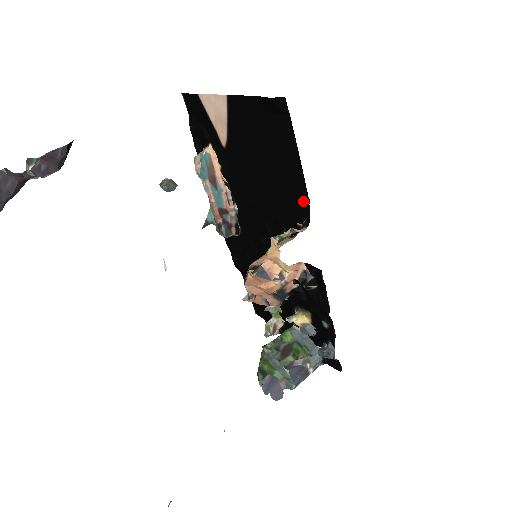
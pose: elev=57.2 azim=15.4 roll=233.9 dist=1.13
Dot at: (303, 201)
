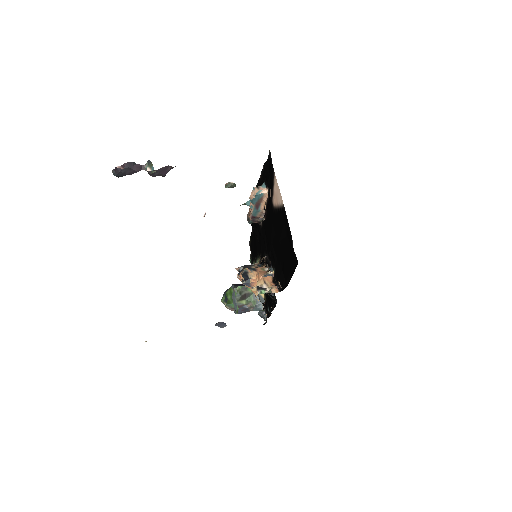
Dot at: (286, 281)
